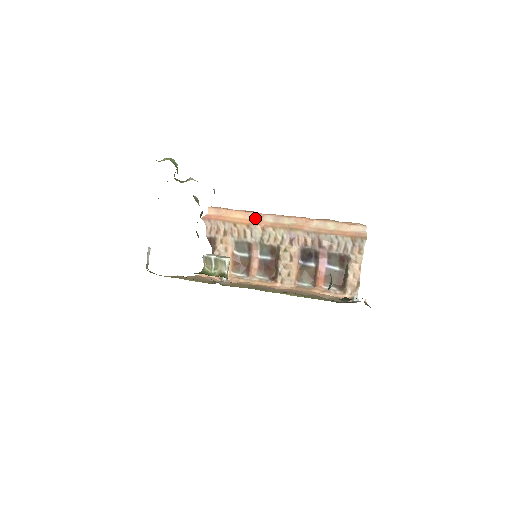
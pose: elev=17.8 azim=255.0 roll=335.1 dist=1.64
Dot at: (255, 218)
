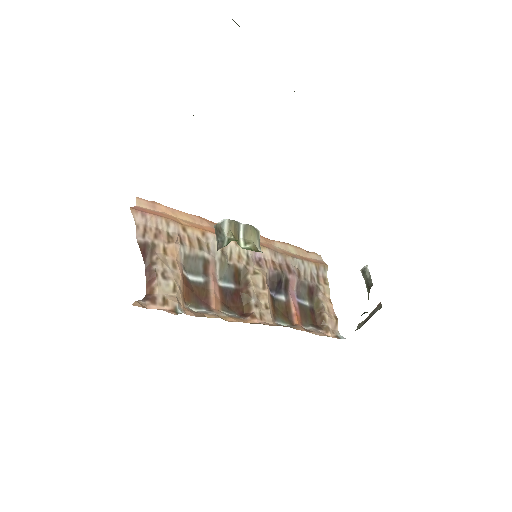
Dot at: (209, 225)
